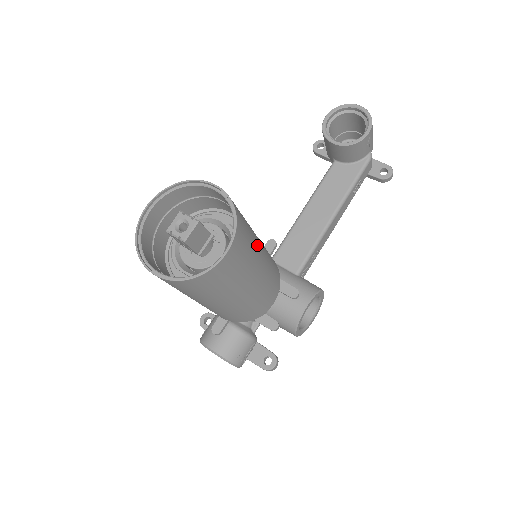
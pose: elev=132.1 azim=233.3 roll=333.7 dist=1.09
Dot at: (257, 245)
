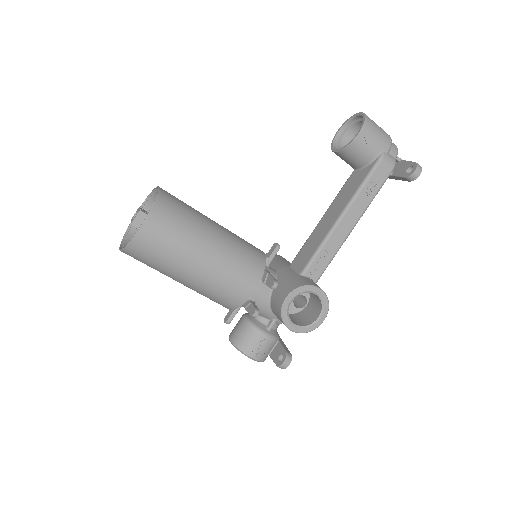
Dot at: (200, 231)
